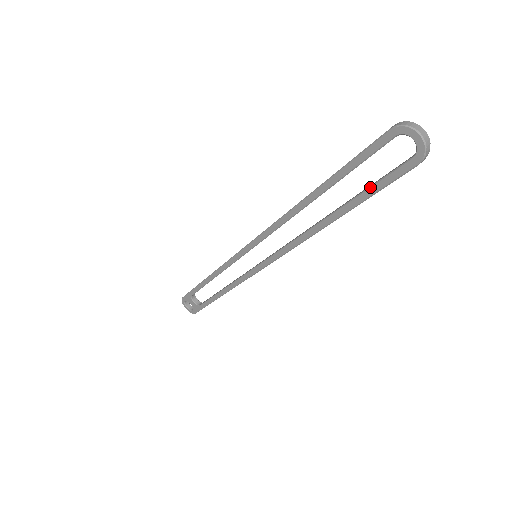
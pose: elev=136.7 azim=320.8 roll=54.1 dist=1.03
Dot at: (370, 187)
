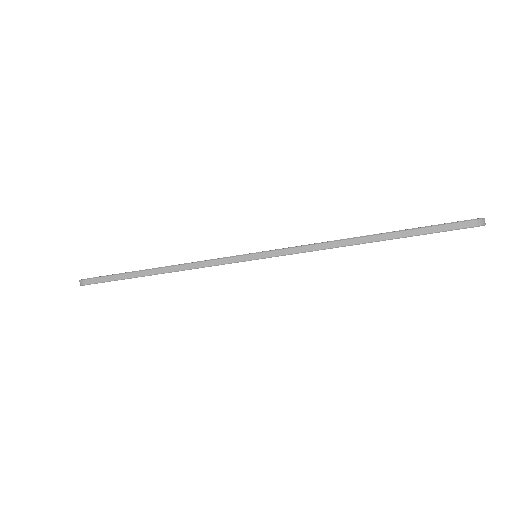
Dot at: occluded
